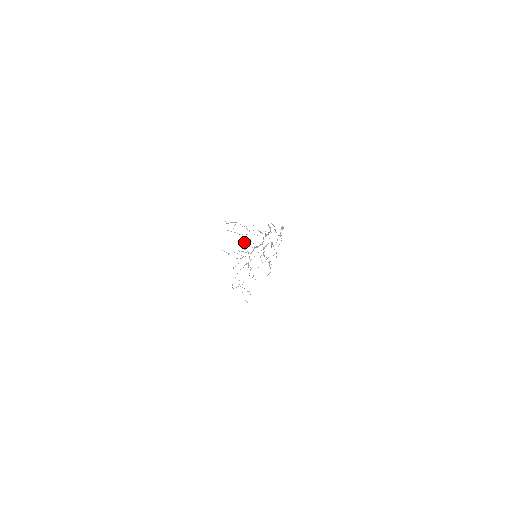
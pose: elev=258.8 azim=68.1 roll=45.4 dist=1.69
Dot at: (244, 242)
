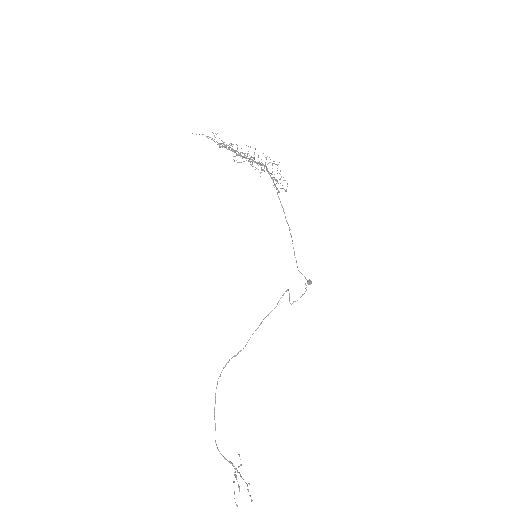
Dot at: occluded
